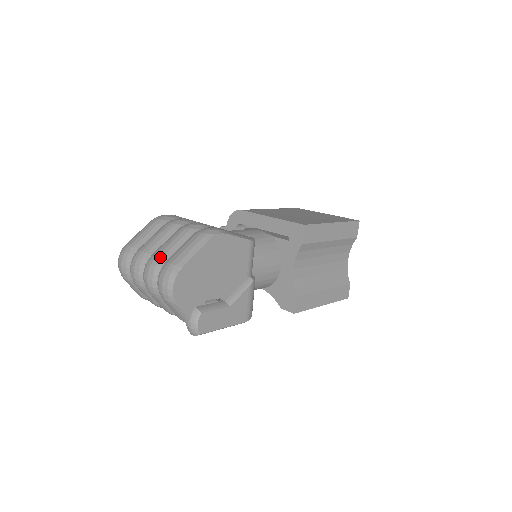
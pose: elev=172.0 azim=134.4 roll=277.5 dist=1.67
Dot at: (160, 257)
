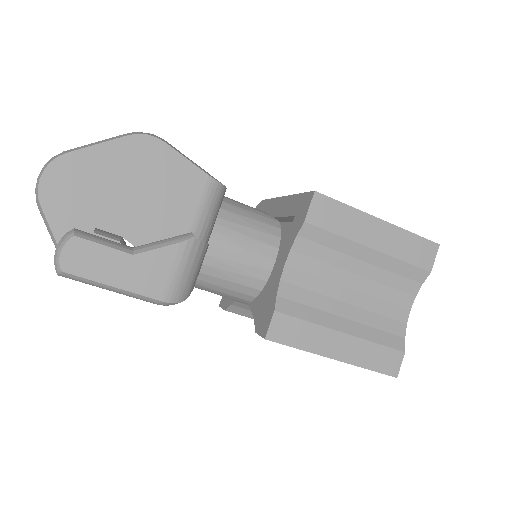
Dot at: occluded
